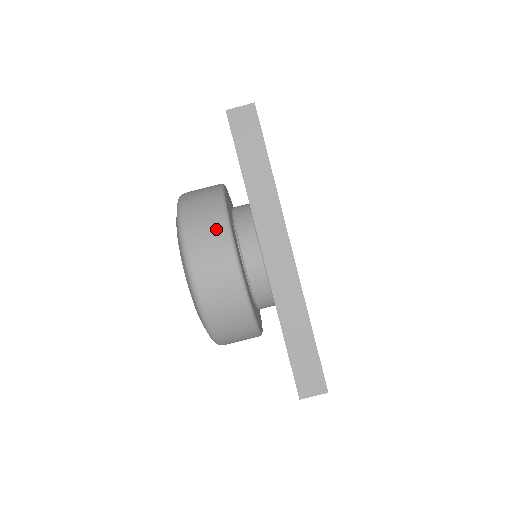
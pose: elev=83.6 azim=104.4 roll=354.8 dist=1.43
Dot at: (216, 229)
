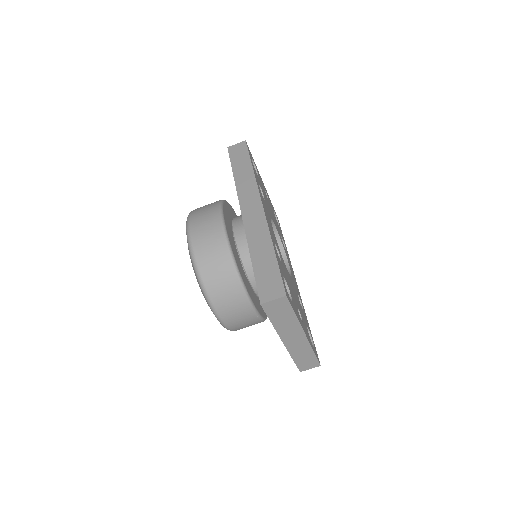
Dot at: (212, 206)
